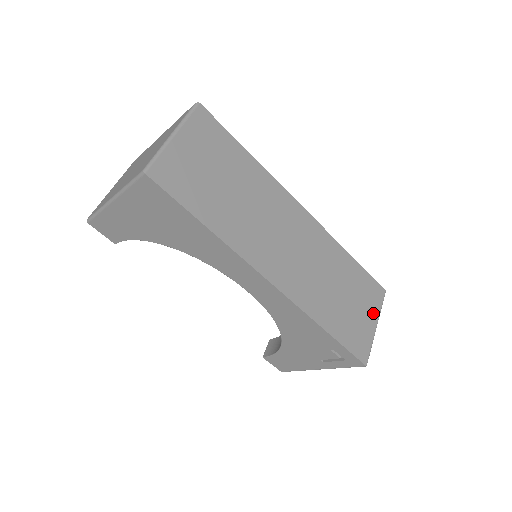
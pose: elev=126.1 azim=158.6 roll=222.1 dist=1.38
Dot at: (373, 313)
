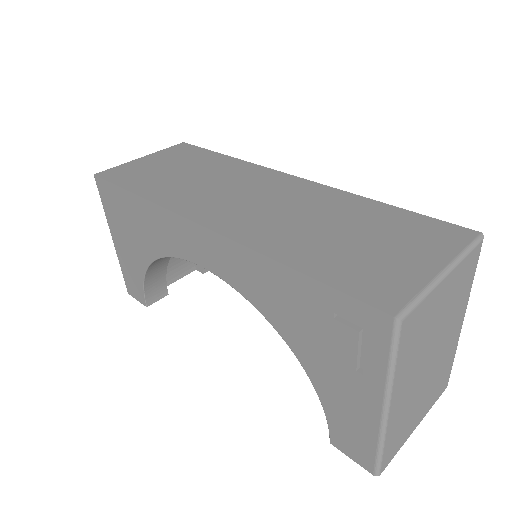
Dot at: (434, 255)
